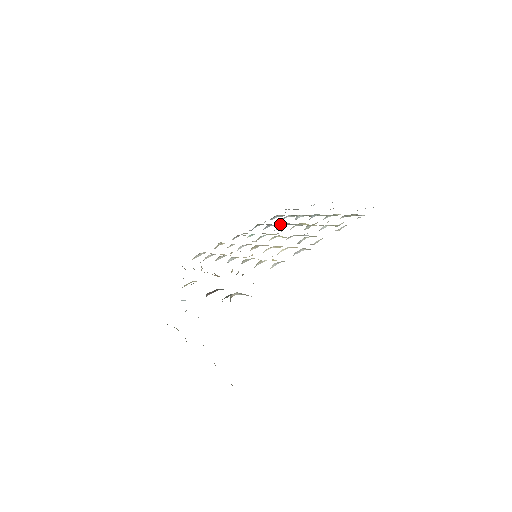
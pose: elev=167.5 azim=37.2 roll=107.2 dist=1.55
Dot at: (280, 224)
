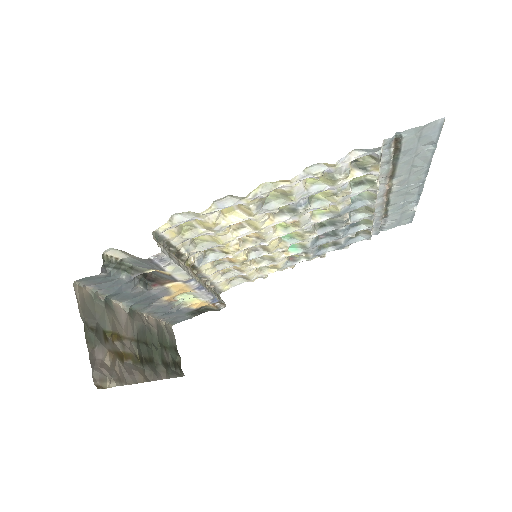
Dot at: (318, 223)
